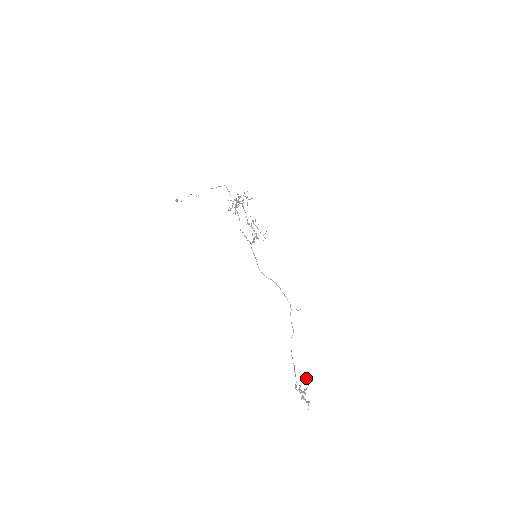
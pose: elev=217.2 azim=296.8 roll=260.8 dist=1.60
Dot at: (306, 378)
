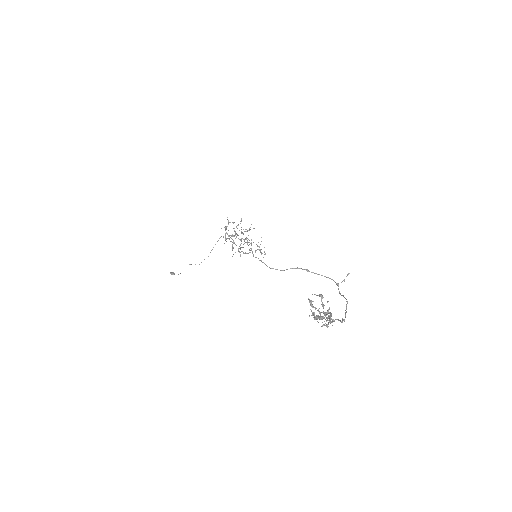
Dot at: occluded
